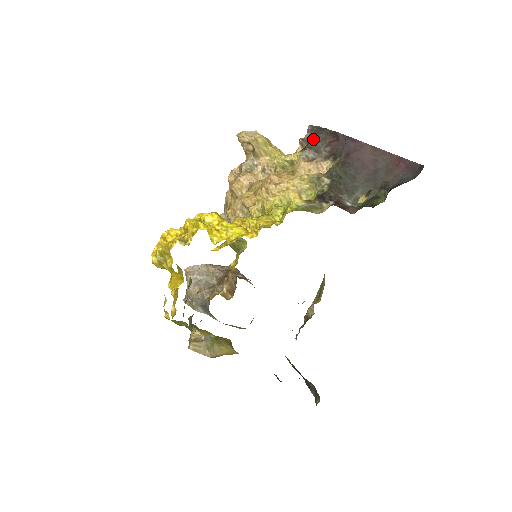
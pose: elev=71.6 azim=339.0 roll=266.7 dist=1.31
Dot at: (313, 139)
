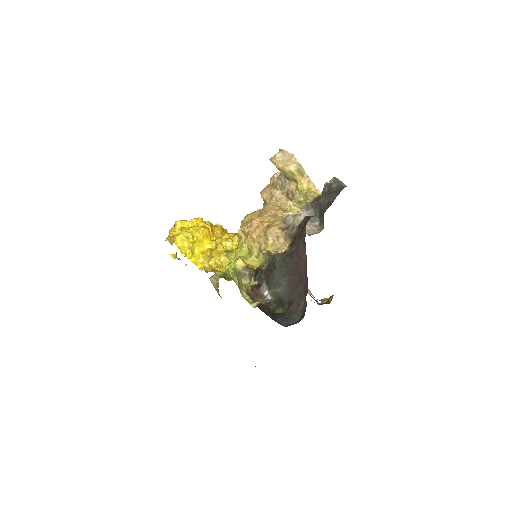
Dot at: (318, 199)
